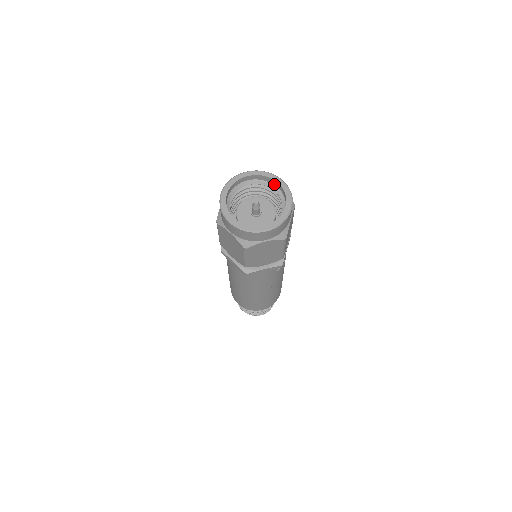
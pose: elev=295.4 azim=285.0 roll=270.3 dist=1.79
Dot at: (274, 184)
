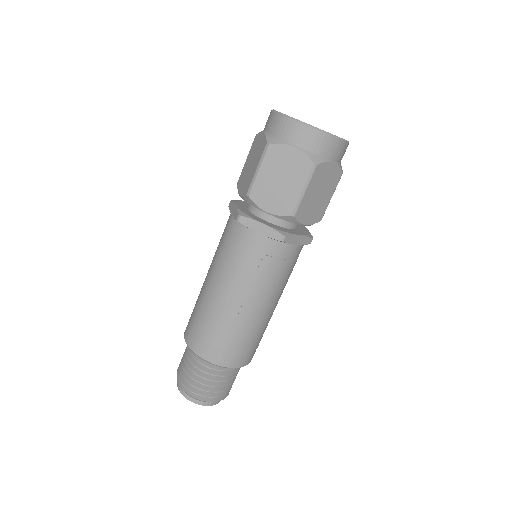
Dot at: occluded
